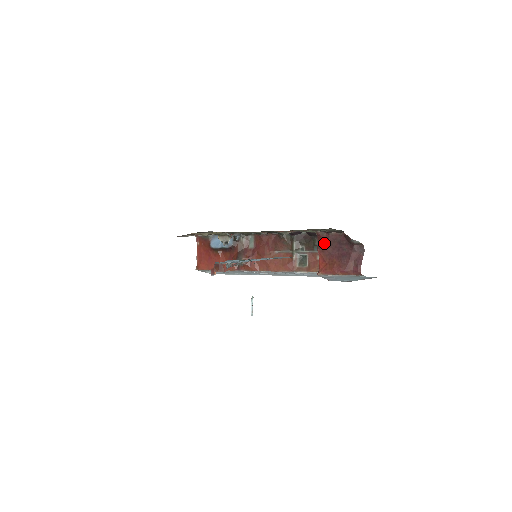
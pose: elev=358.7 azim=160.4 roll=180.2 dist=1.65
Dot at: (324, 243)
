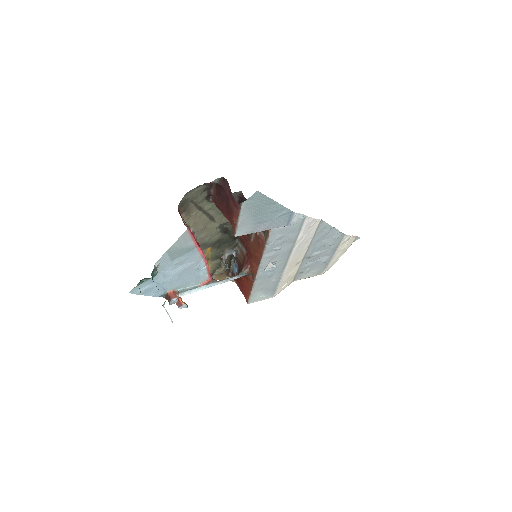
Dot at: (218, 205)
